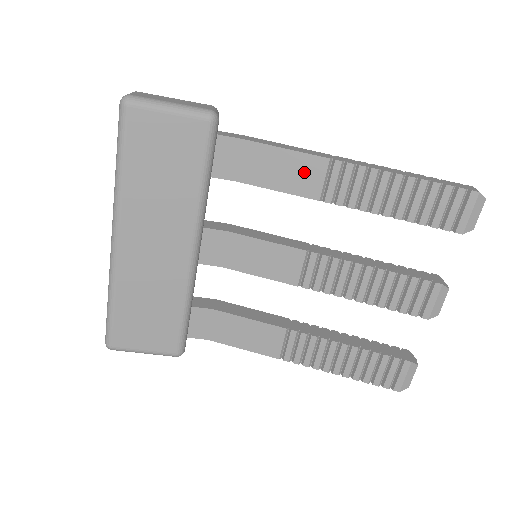
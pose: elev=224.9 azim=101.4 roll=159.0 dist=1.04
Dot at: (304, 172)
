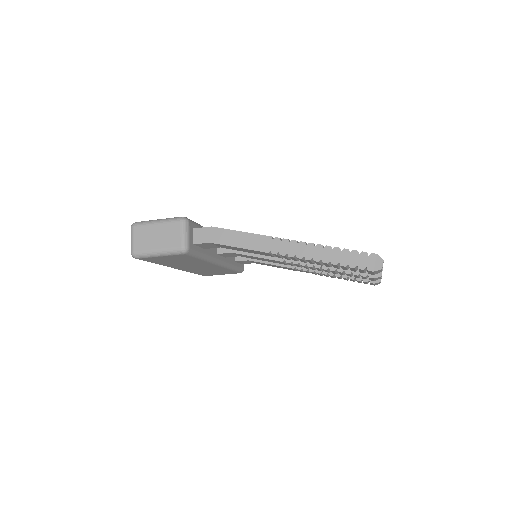
Dot at: (257, 252)
